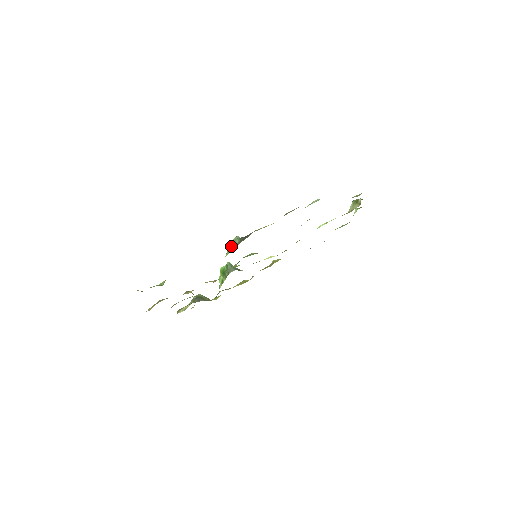
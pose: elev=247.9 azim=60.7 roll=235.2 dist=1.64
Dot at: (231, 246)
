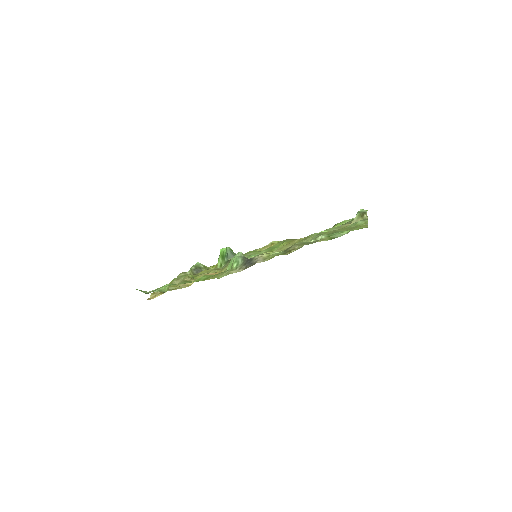
Dot at: (234, 265)
